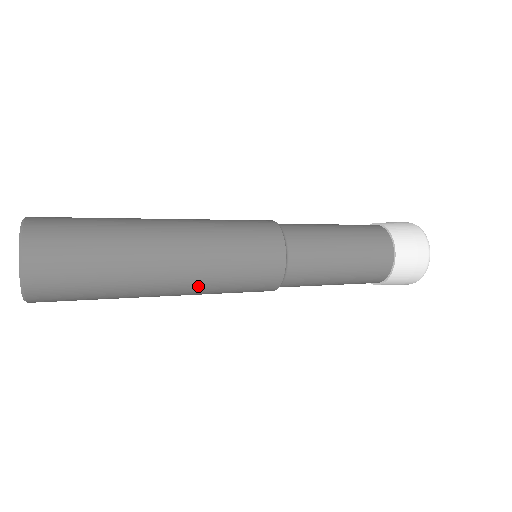
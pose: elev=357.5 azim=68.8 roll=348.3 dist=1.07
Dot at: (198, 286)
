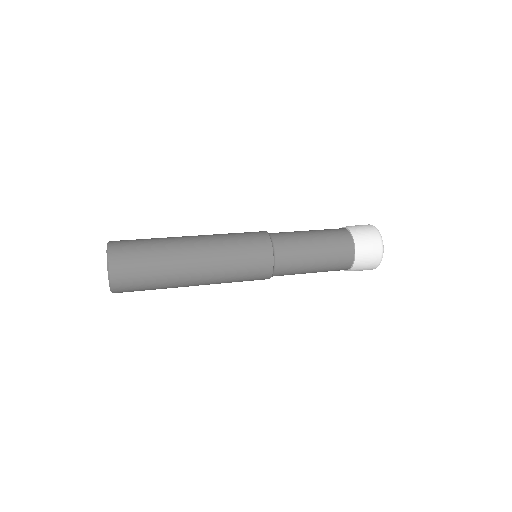
Dot at: (216, 280)
